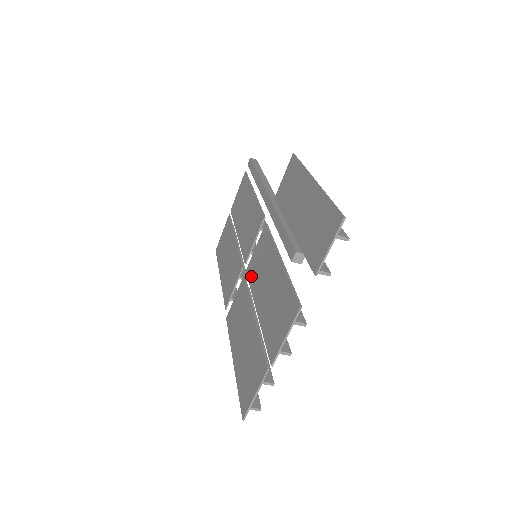
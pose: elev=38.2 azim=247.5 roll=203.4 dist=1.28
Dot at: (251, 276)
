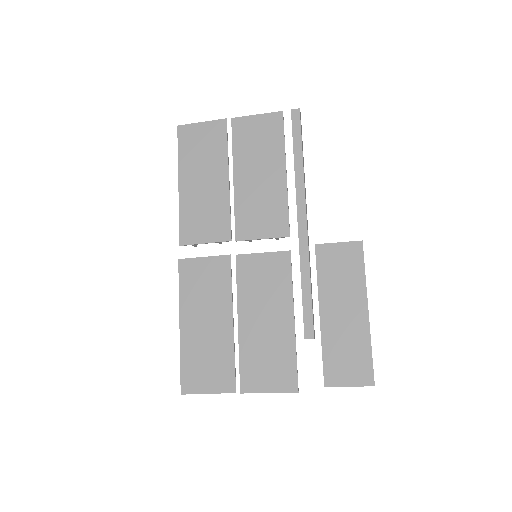
Dot at: (244, 275)
